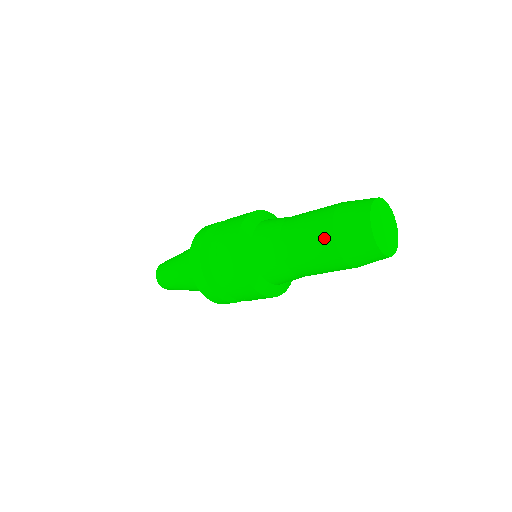
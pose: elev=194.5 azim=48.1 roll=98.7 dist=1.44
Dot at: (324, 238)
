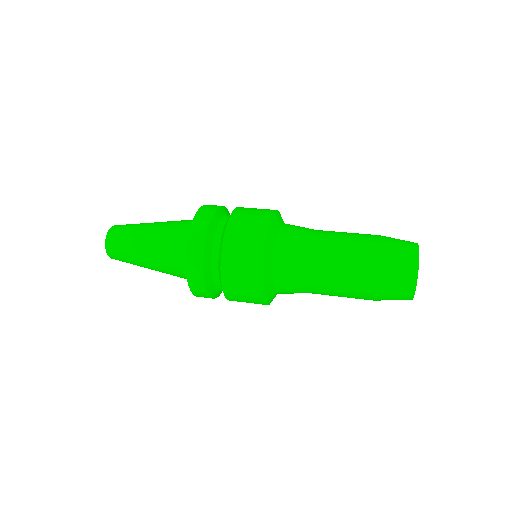
Dot at: (363, 298)
